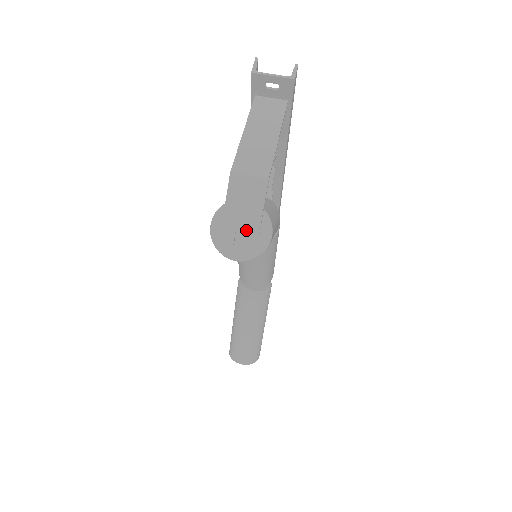
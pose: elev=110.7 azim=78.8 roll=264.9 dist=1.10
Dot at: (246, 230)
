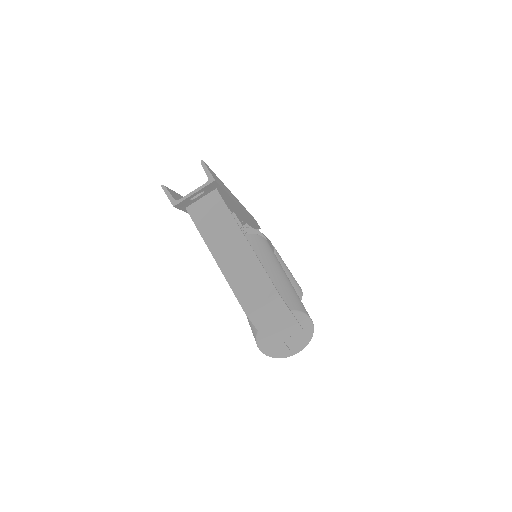
Dot at: (291, 335)
